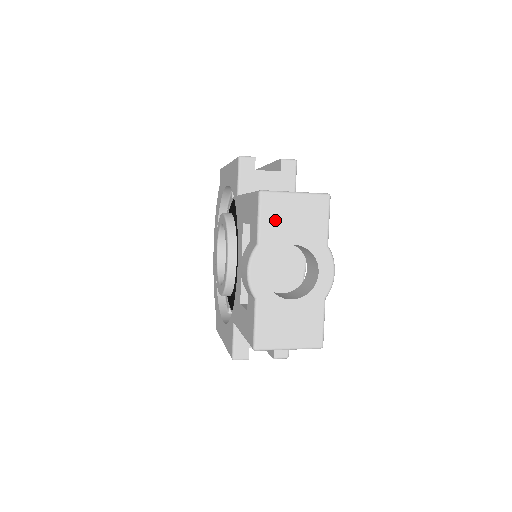
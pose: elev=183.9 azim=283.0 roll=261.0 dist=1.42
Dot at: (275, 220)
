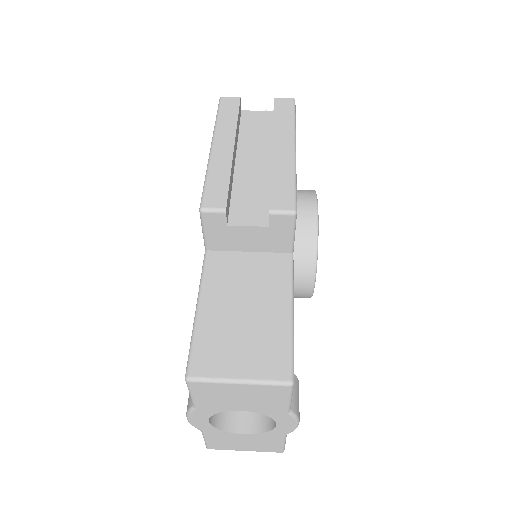
Dot at: (212, 397)
